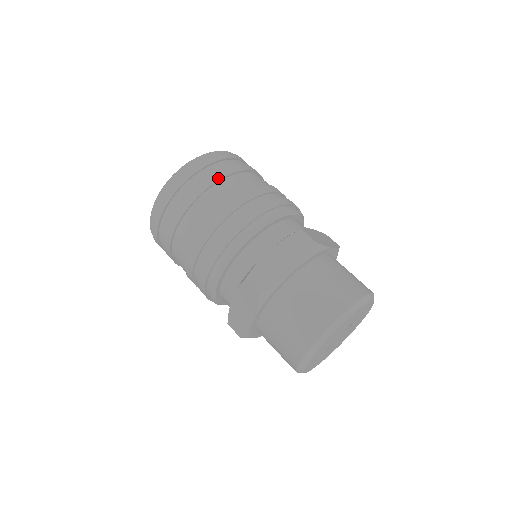
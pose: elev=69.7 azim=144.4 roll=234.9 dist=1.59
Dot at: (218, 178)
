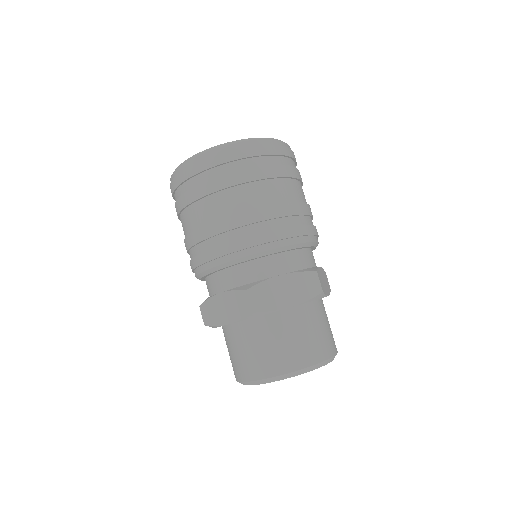
Dot at: (270, 175)
